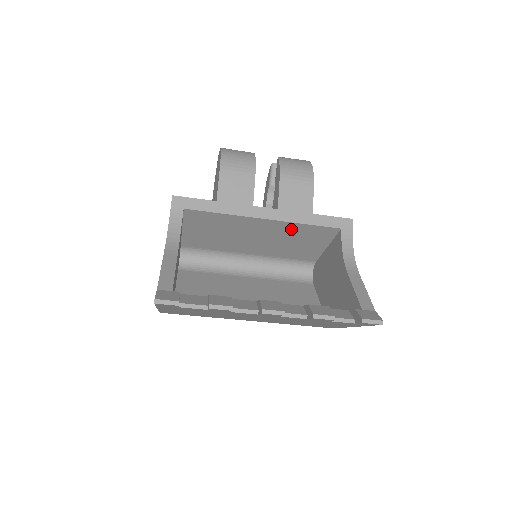
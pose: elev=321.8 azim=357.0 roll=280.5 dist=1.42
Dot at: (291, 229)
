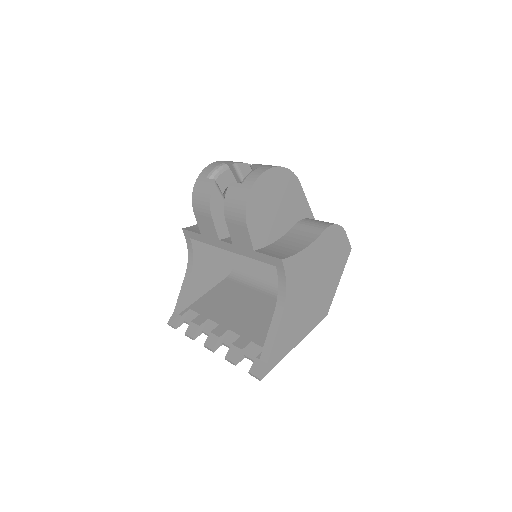
Dot at: occluded
